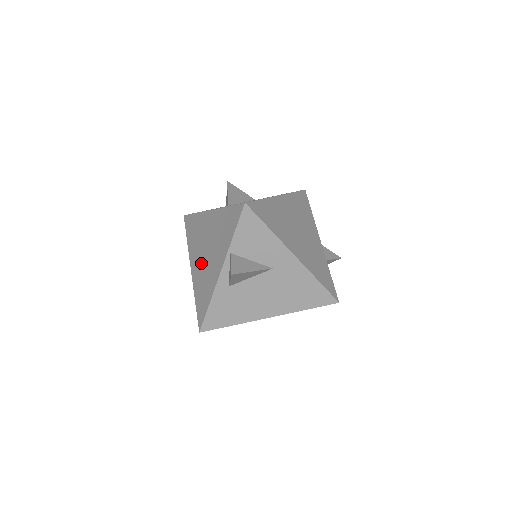
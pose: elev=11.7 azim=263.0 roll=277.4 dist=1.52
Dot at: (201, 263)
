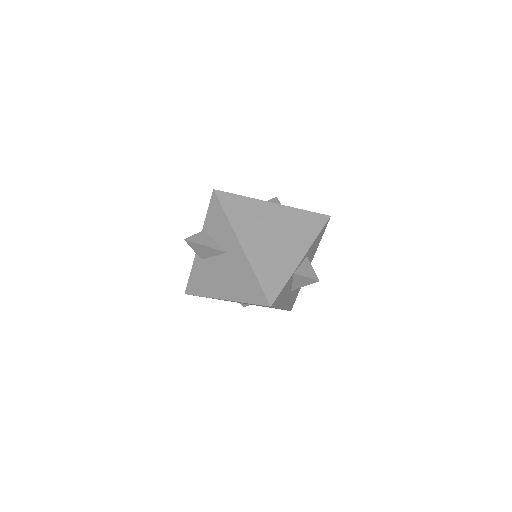
Dot at: occluded
